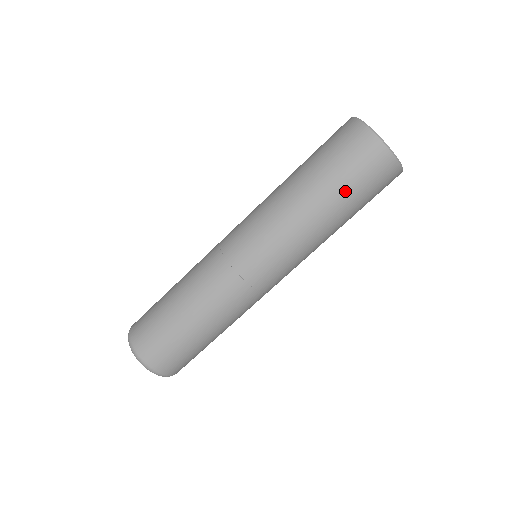
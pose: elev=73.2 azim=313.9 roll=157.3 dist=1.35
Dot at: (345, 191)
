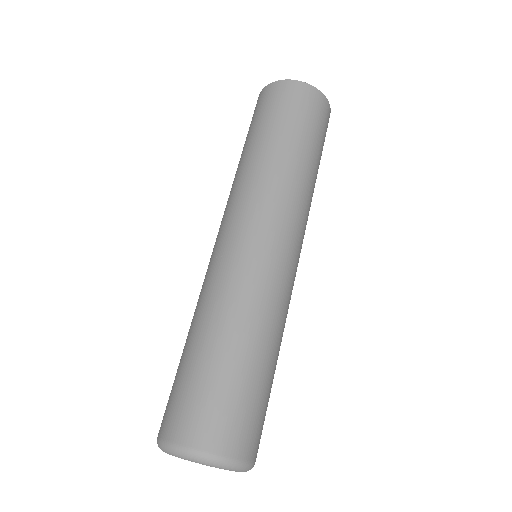
Dot at: (316, 143)
